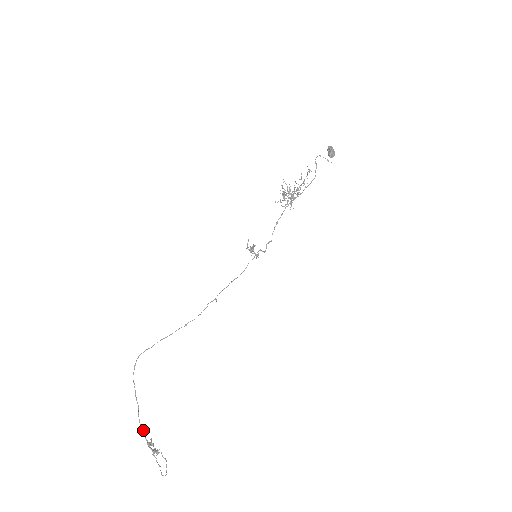
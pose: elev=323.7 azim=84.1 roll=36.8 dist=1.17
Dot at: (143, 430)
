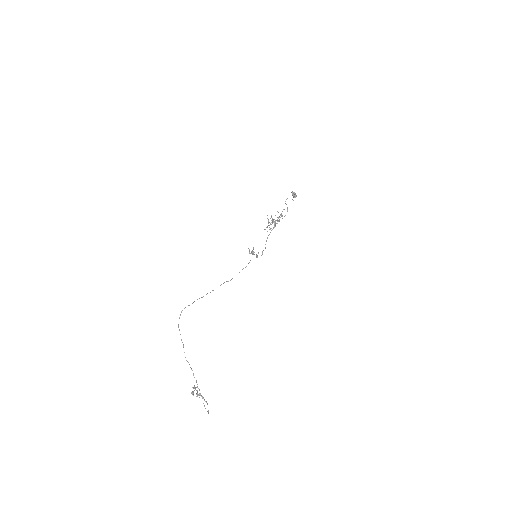
Dot at: (188, 362)
